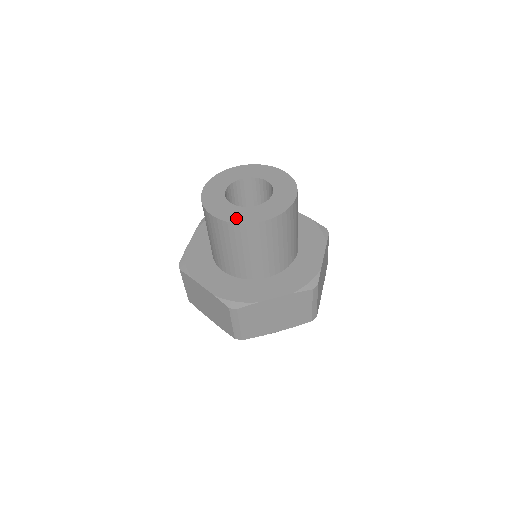
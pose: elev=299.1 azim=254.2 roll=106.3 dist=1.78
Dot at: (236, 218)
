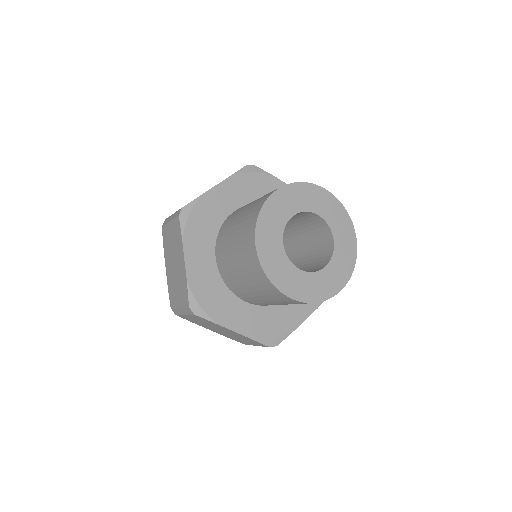
Dot at: (315, 294)
